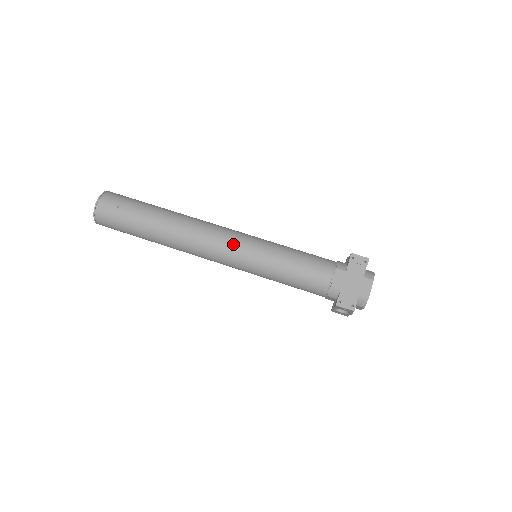
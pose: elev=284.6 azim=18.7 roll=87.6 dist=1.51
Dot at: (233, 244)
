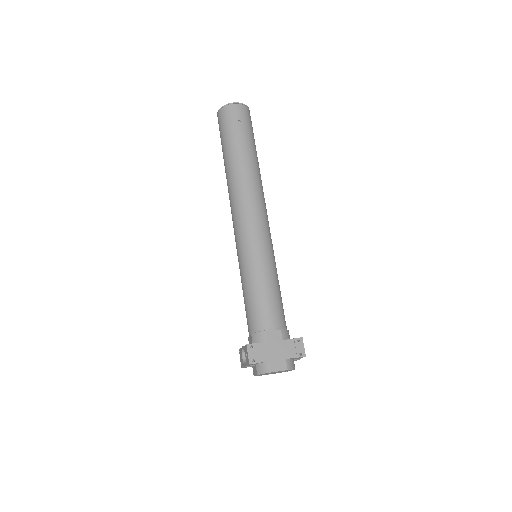
Dot at: (257, 228)
